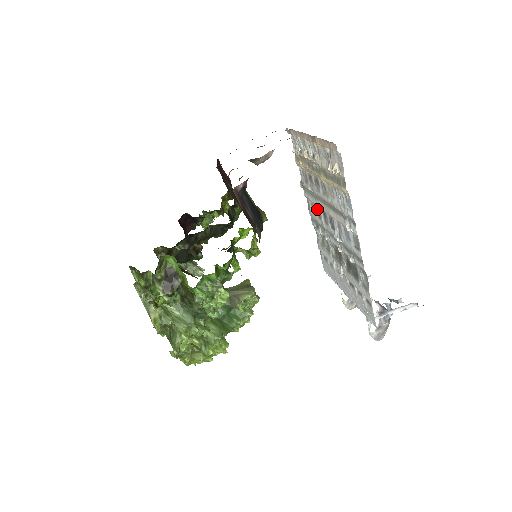
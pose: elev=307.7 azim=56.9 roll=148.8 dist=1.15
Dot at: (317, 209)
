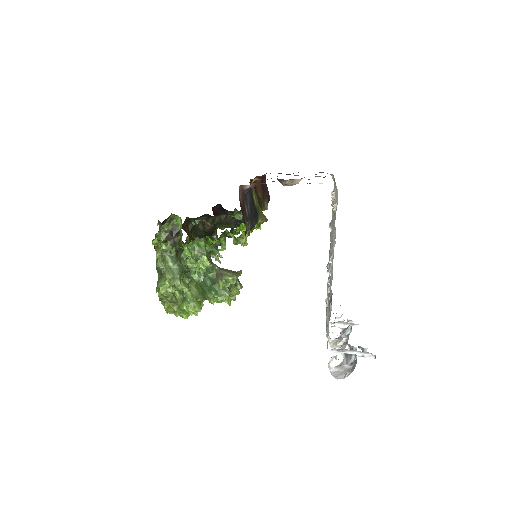
Dot at: occluded
